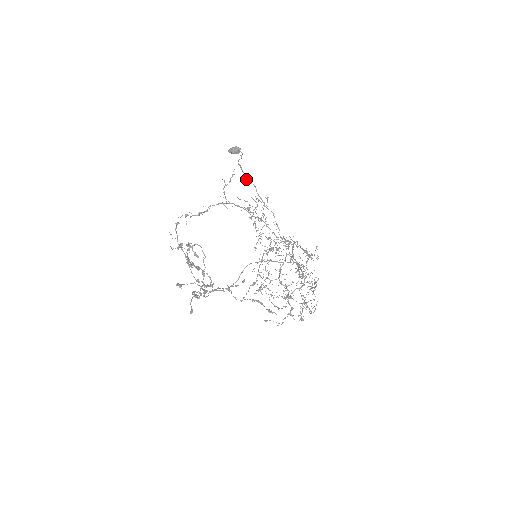
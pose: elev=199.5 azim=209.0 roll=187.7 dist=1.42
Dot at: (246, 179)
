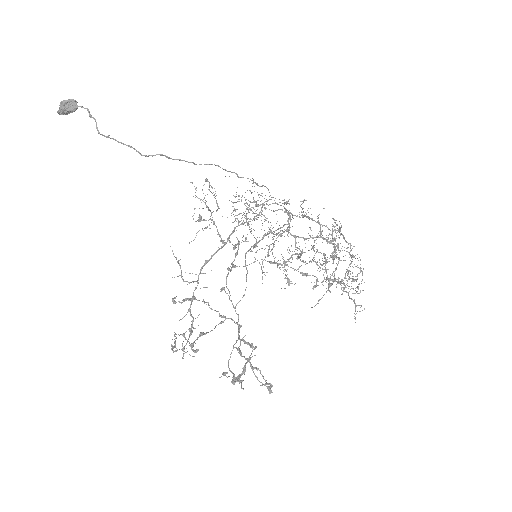
Dot at: (139, 153)
